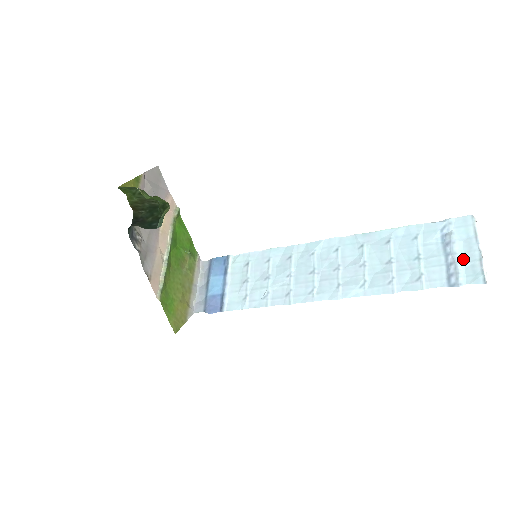
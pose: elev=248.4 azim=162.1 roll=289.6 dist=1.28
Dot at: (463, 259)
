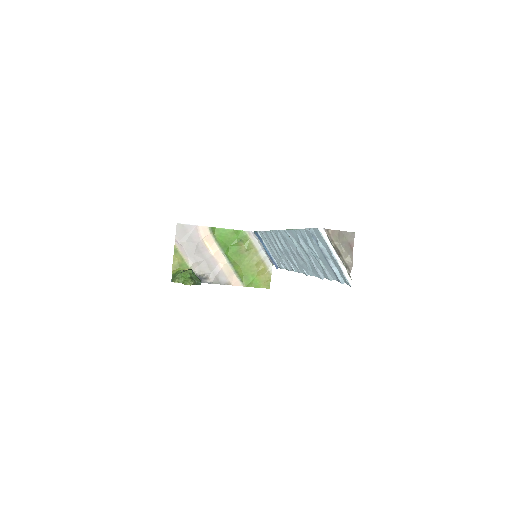
Dot at: (333, 263)
